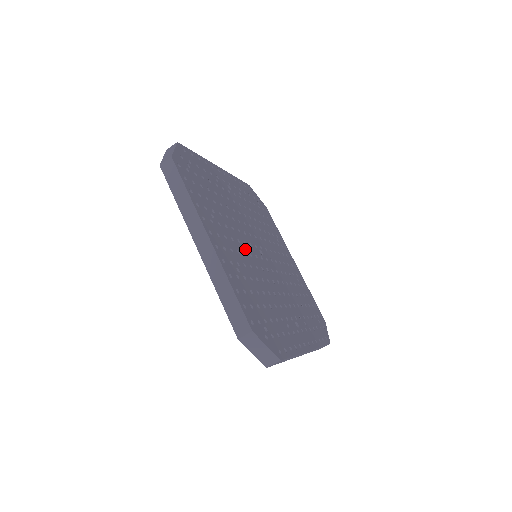
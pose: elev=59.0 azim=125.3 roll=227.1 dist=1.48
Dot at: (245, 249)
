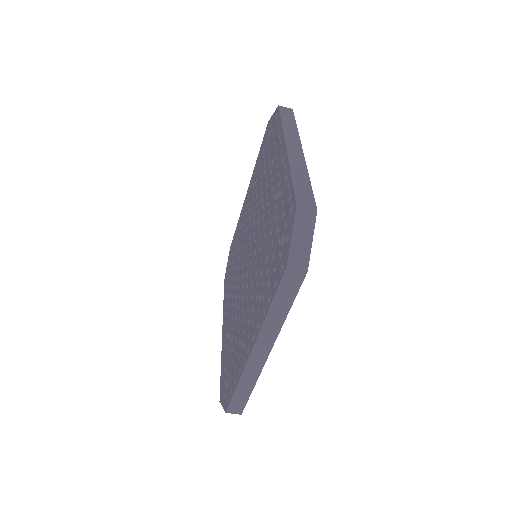
Dot at: occluded
